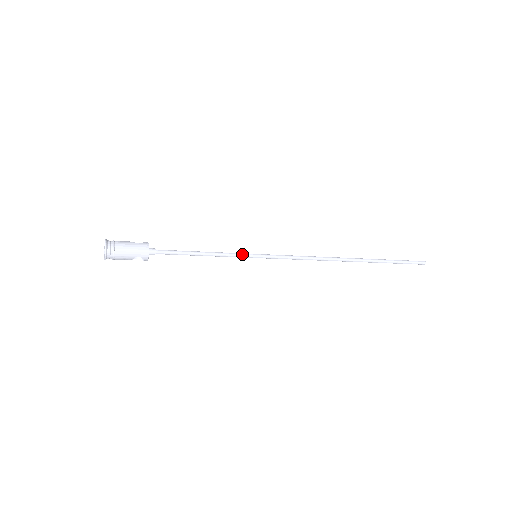
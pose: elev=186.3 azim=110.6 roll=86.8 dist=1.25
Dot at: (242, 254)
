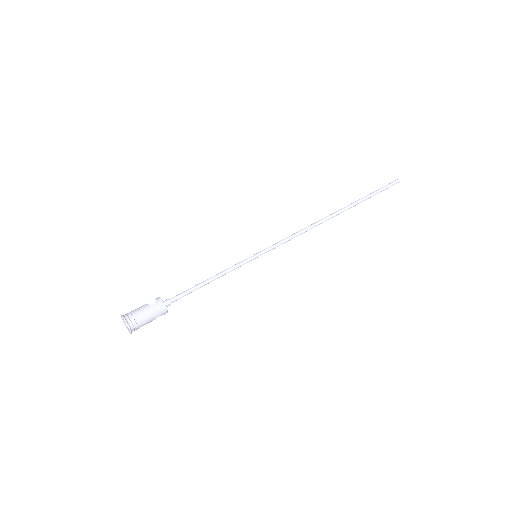
Dot at: (244, 262)
